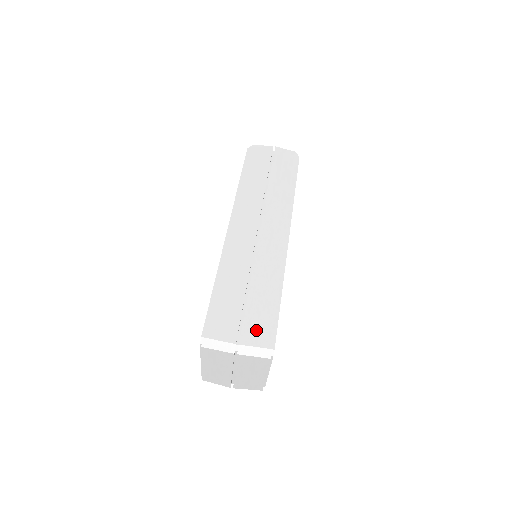
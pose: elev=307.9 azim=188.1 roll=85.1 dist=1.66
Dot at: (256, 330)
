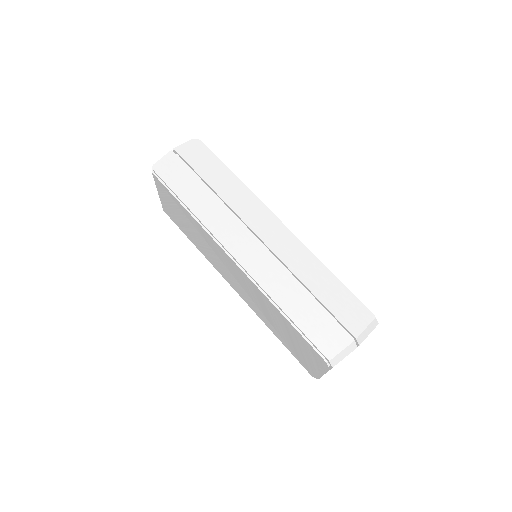
Dot at: (352, 316)
